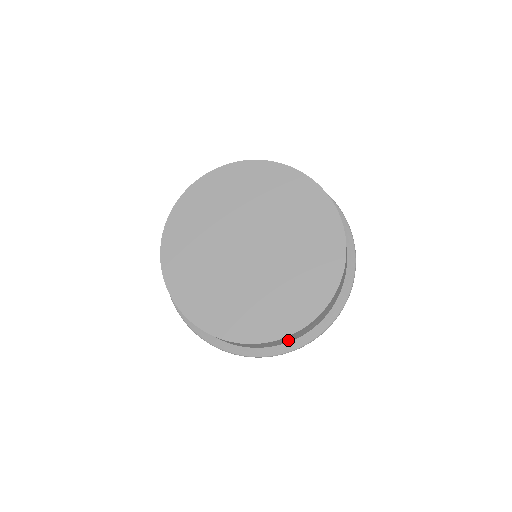
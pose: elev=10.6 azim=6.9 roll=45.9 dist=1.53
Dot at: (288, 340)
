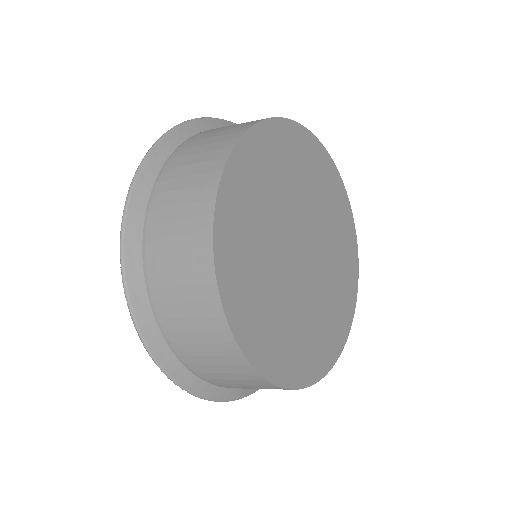
Dot at: occluded
